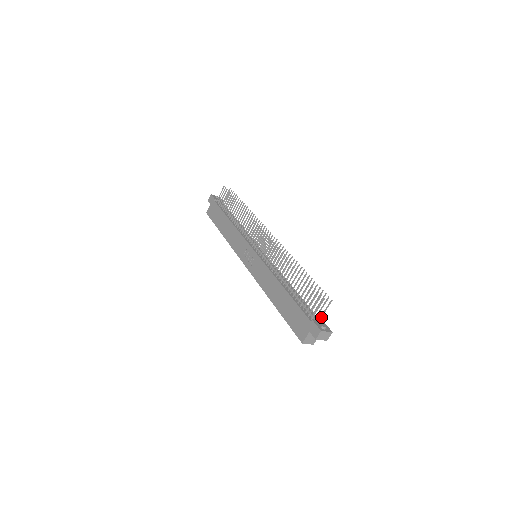
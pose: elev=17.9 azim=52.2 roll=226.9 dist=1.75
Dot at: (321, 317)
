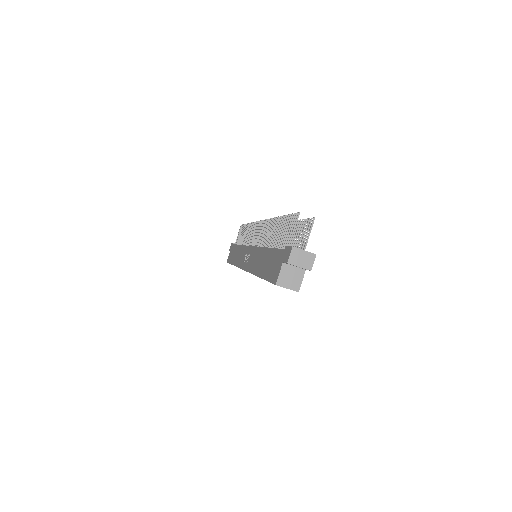
Dot at: (304, 248)
